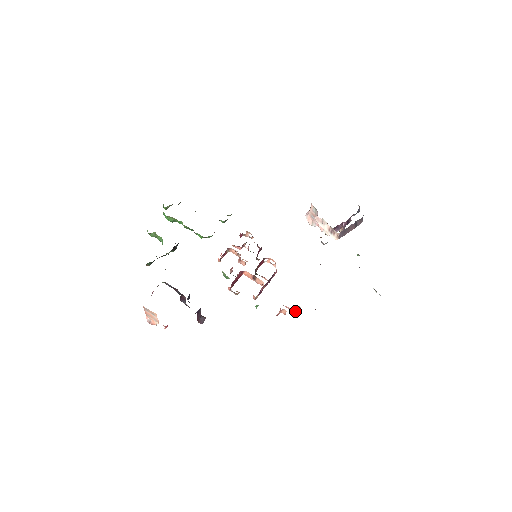
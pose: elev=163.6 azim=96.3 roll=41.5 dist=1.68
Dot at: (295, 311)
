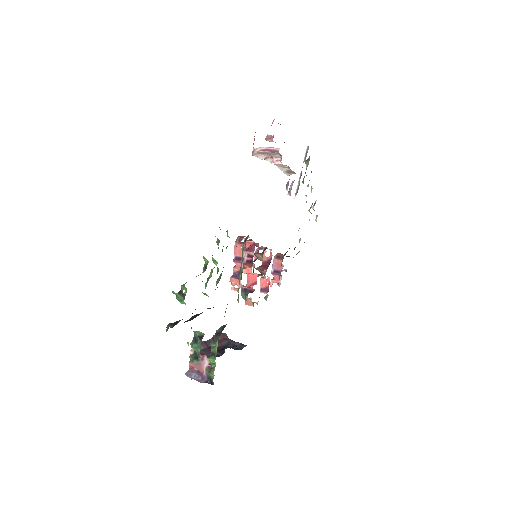
Dot at: occluded
